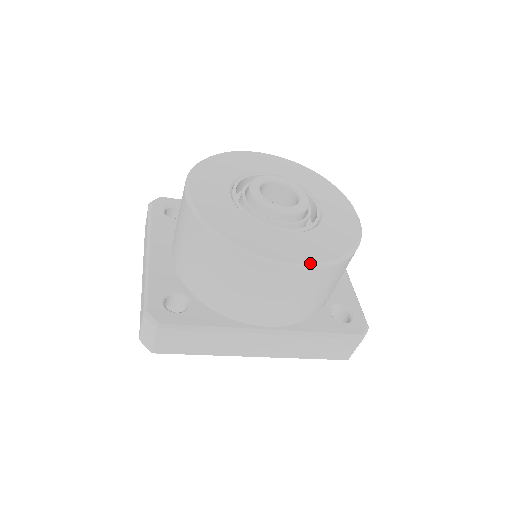
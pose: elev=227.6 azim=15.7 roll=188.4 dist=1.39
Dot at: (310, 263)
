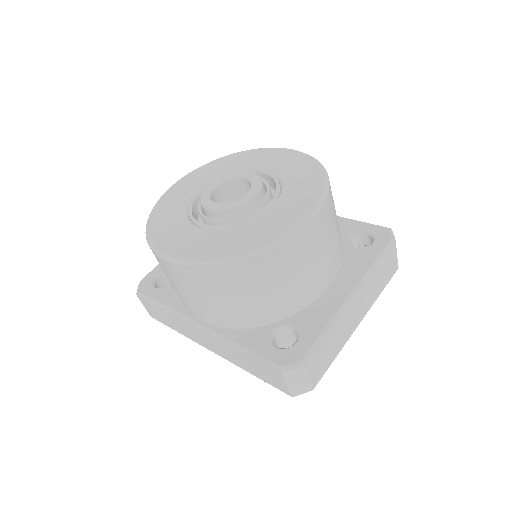
Dot at: (181, 259)
